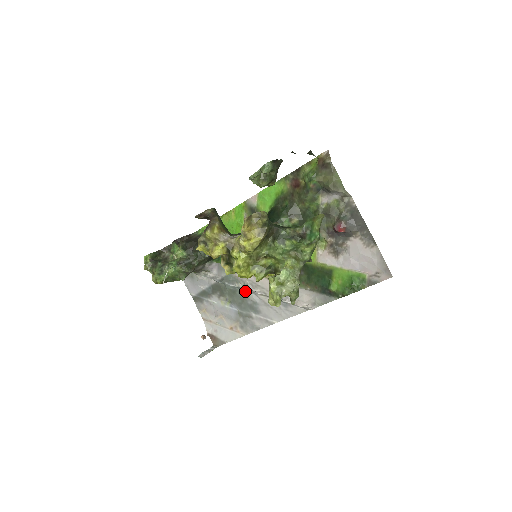
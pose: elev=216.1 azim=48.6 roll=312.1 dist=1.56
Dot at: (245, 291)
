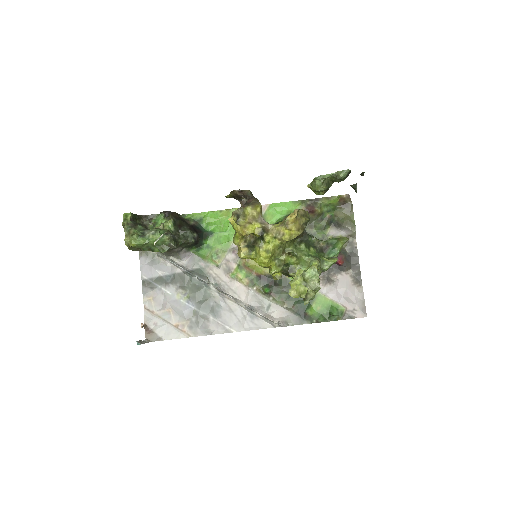
Dot at: (212, 291)
